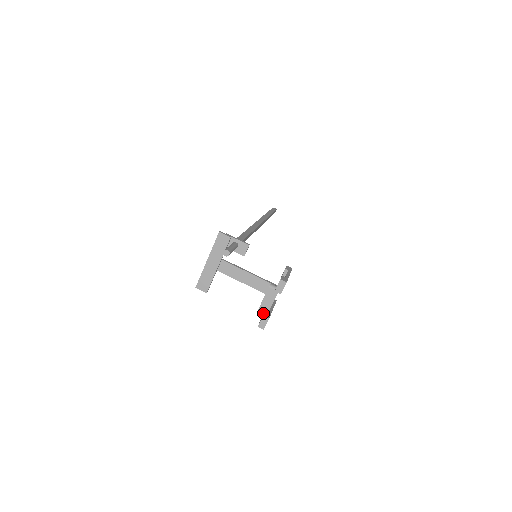
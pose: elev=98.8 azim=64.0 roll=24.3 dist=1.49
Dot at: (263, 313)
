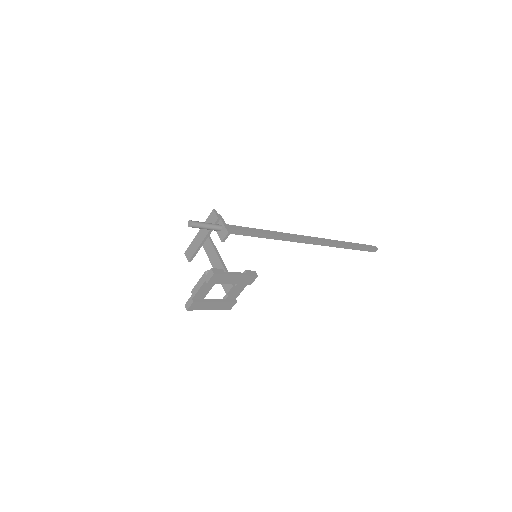
Dot at: occluded
